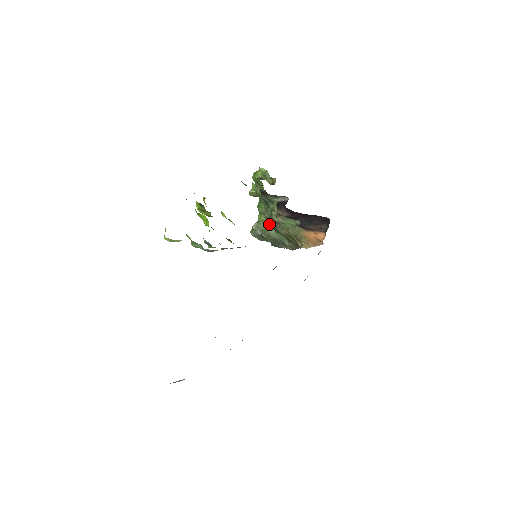
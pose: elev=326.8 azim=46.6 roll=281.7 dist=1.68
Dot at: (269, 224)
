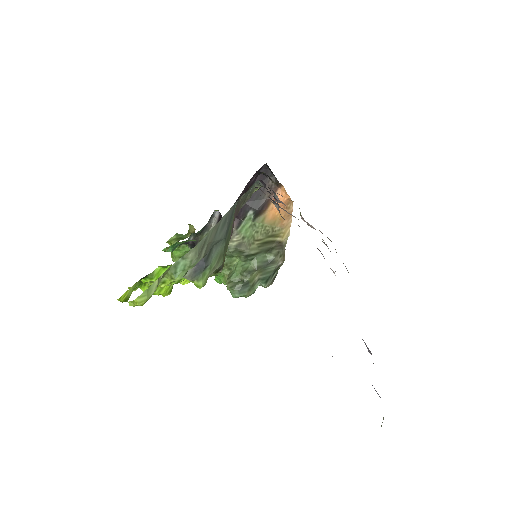
Dot at: (237, 266)
